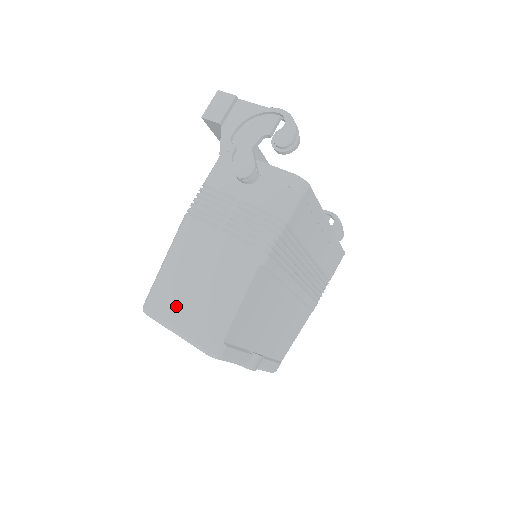
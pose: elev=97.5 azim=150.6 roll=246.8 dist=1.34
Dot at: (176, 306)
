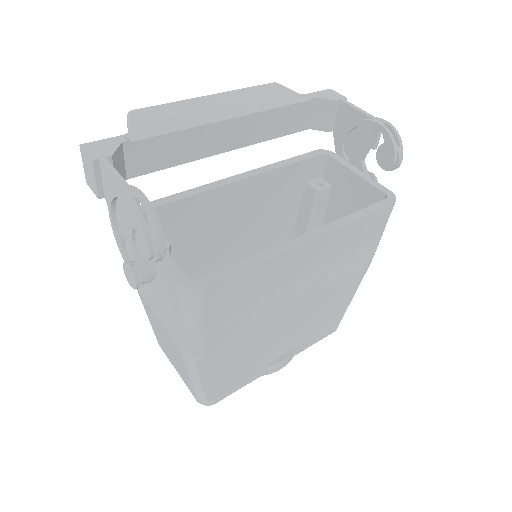
Dot at: (169, 356)
